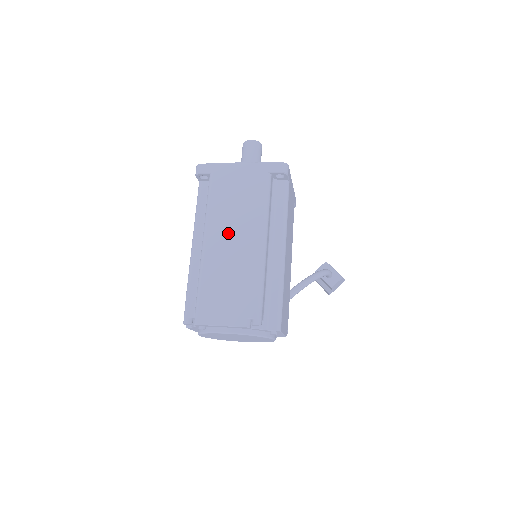
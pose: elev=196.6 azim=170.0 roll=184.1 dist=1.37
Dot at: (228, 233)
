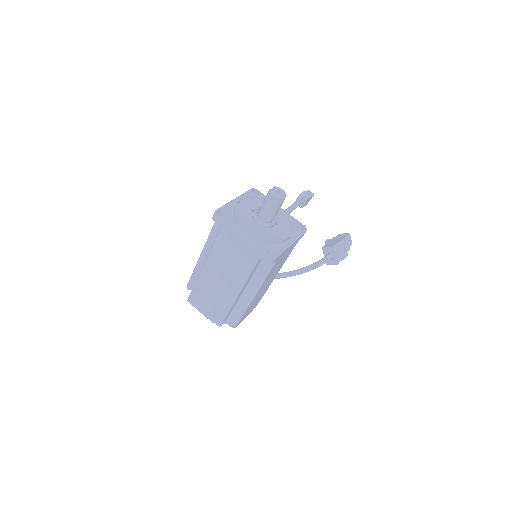
Dot at: (219, 273)
